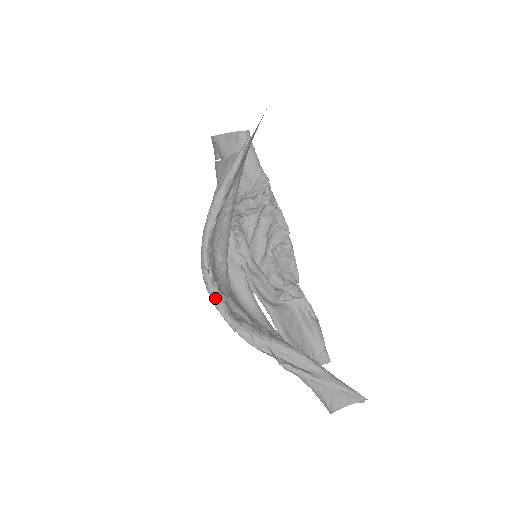
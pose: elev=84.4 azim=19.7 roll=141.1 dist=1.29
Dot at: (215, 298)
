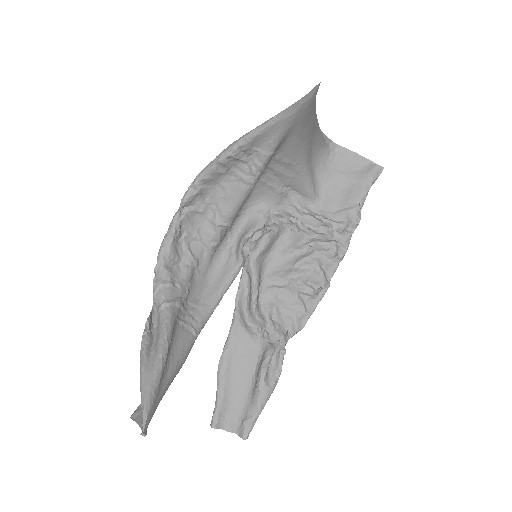
Dot at: (168, 232)
